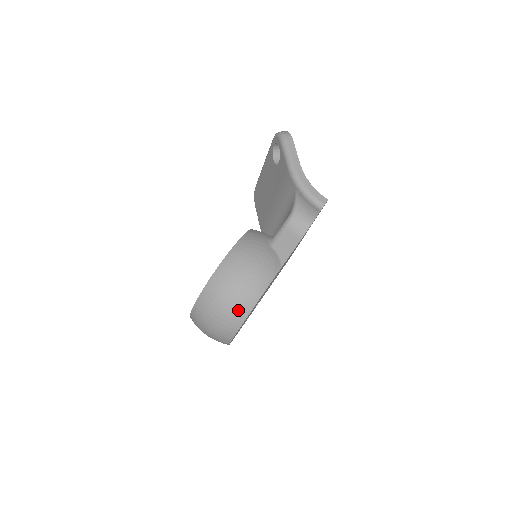
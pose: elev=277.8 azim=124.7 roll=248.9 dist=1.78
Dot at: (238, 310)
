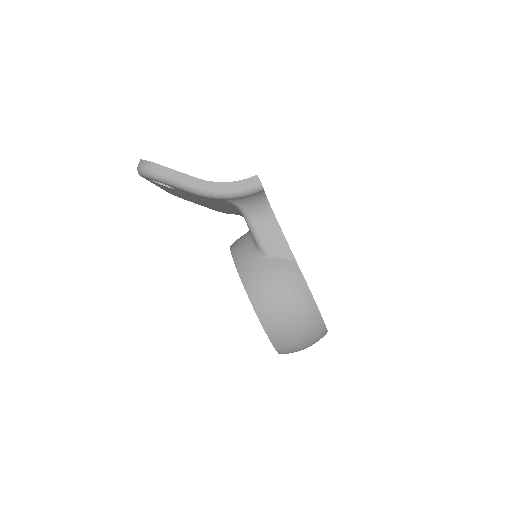
Dot at: (313, 328)
